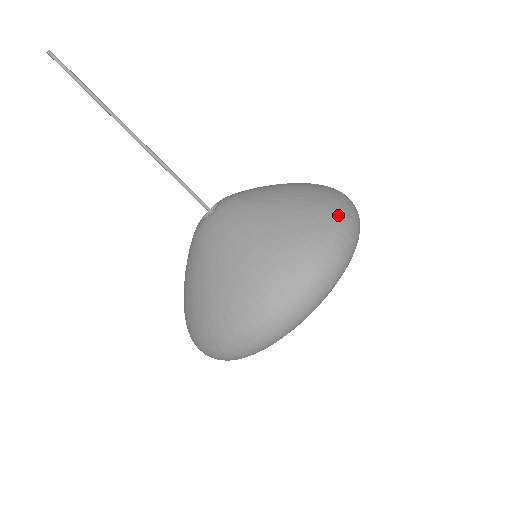
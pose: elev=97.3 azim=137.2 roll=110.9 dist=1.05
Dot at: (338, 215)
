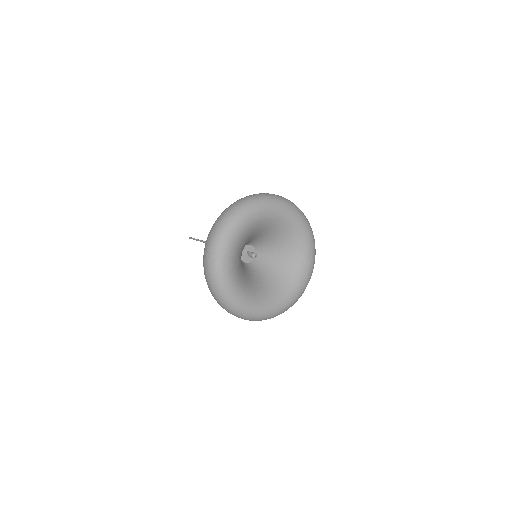
Dot at: occluded
